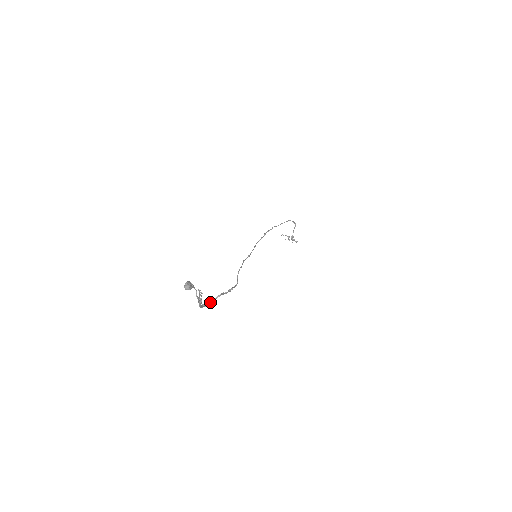
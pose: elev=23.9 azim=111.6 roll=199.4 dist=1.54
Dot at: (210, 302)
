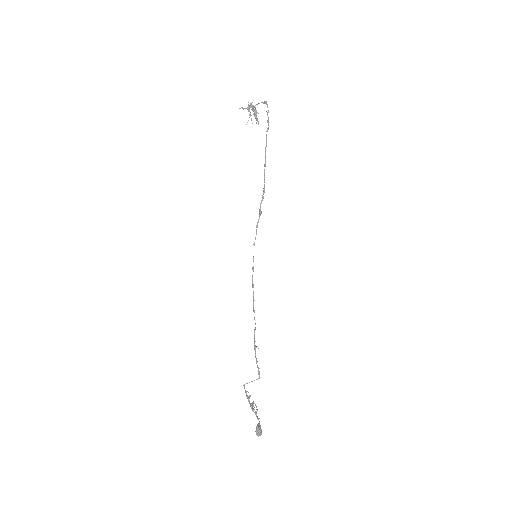
Dot at: occluded
